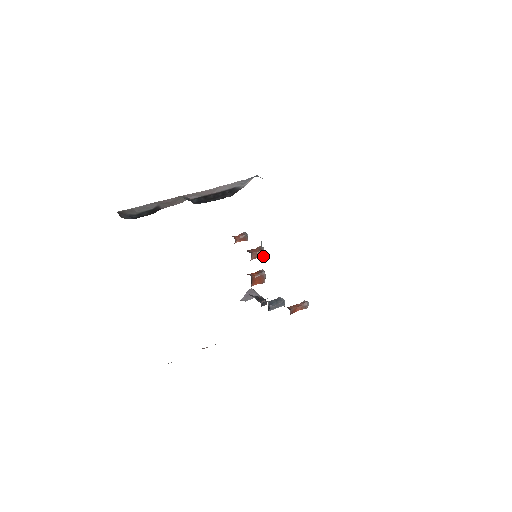
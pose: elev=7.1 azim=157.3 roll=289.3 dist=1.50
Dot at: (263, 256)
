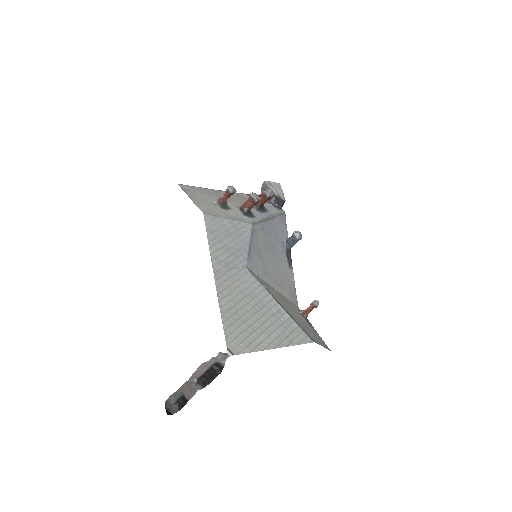
Dot at: (259, 201)
